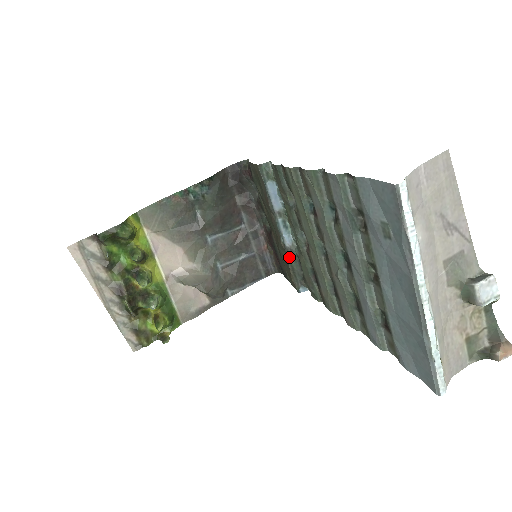
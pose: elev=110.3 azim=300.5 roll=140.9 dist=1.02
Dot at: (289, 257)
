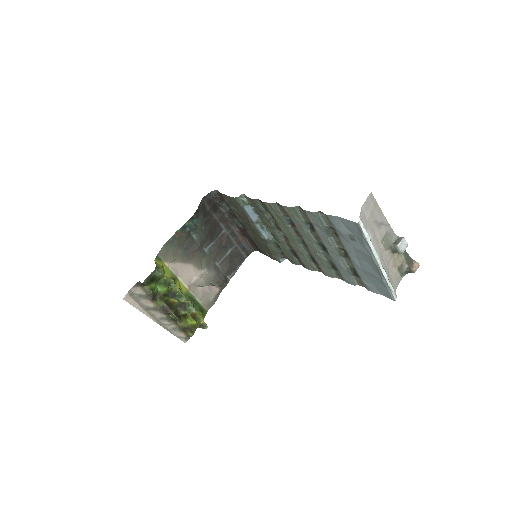
Dot at: (269, 245)
